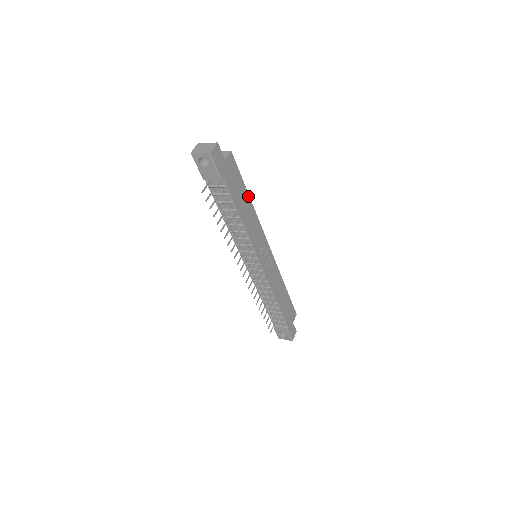
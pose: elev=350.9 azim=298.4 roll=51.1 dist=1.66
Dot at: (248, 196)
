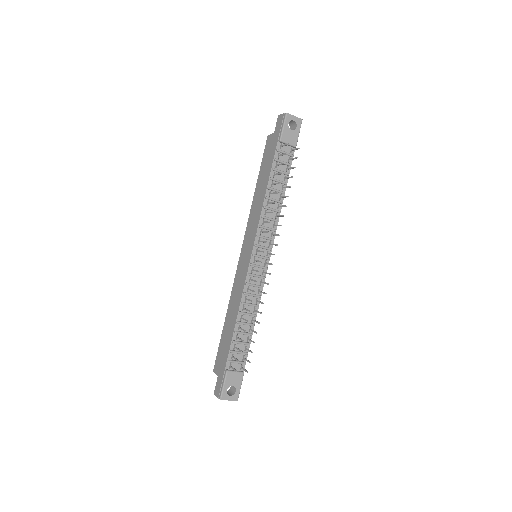
Dot at: occluded
